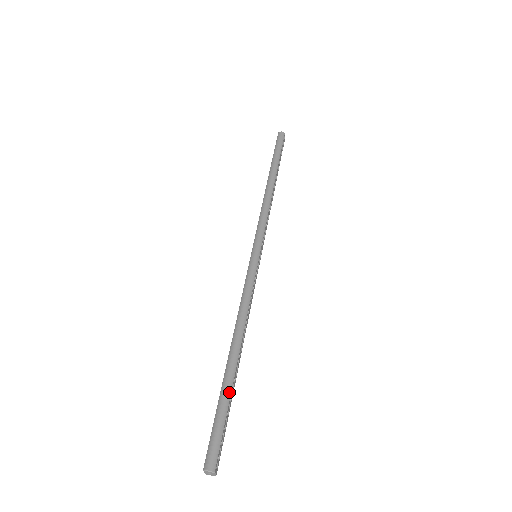
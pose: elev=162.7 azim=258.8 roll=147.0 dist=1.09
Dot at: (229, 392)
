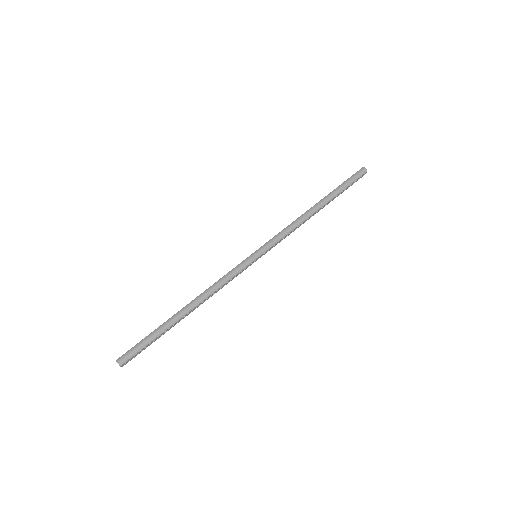
Dot at: (163, 331)
